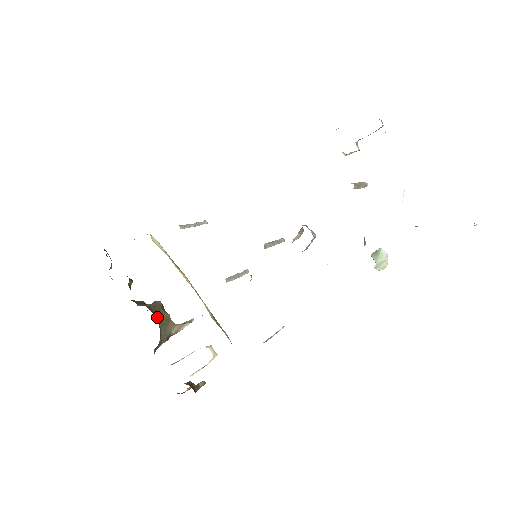
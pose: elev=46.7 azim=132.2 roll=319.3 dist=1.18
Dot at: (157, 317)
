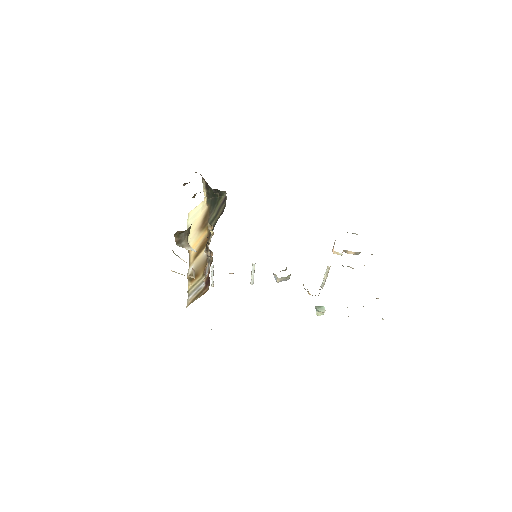
Dot at: occluded
